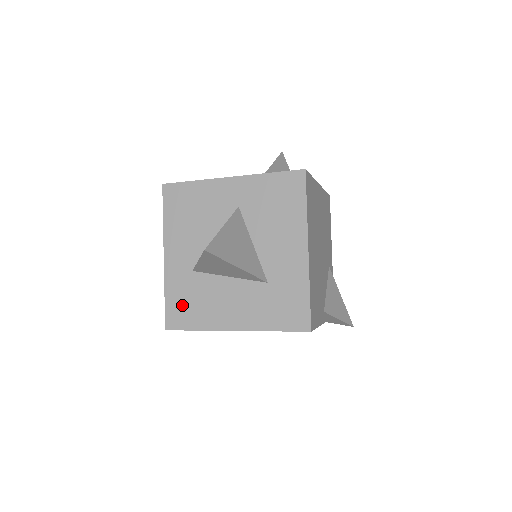
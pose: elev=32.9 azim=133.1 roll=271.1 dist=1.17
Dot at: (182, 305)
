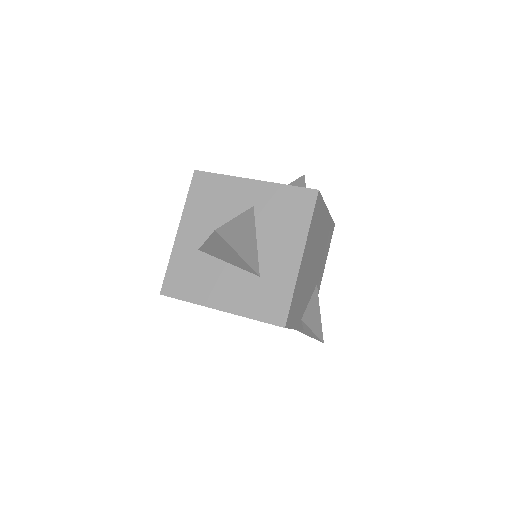
Dot at: (181, 276)
